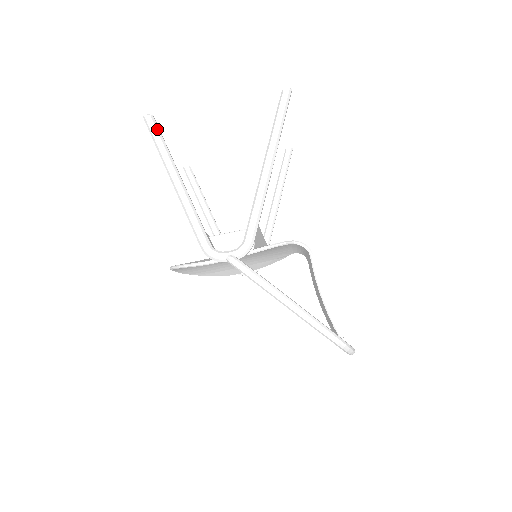
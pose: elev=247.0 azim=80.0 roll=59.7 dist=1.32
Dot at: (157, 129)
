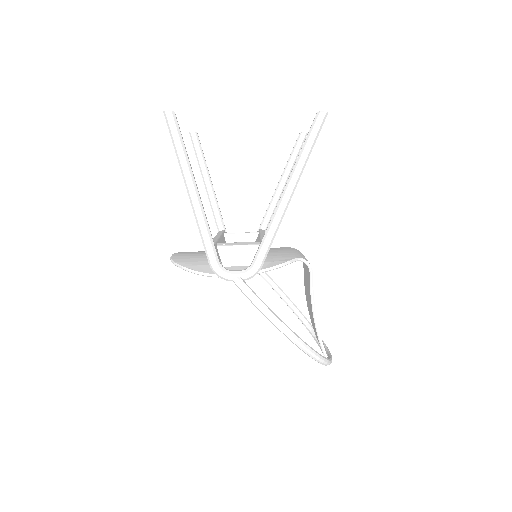
Dot at: (178, 129)
